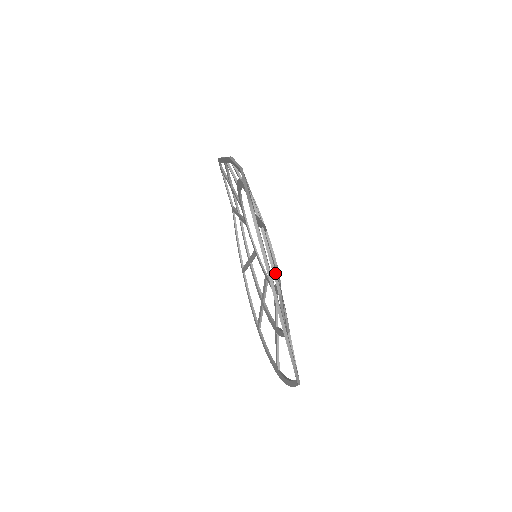
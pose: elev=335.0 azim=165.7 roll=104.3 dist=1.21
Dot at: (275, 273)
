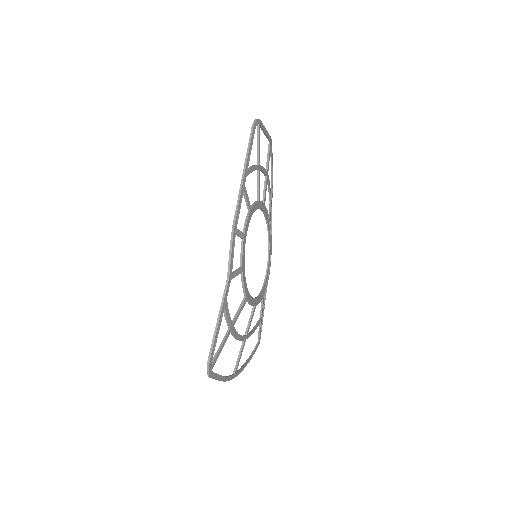
Dot at: (239, 340)
